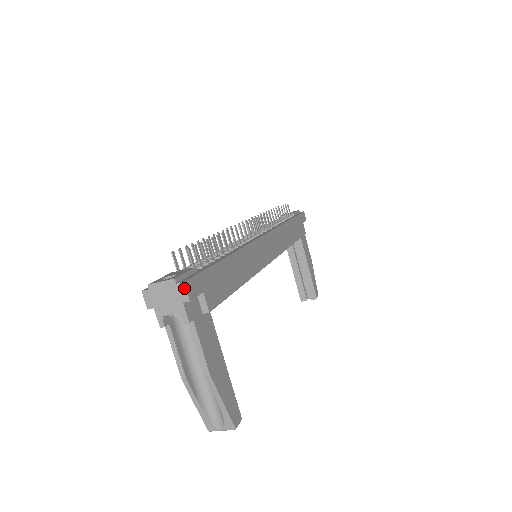
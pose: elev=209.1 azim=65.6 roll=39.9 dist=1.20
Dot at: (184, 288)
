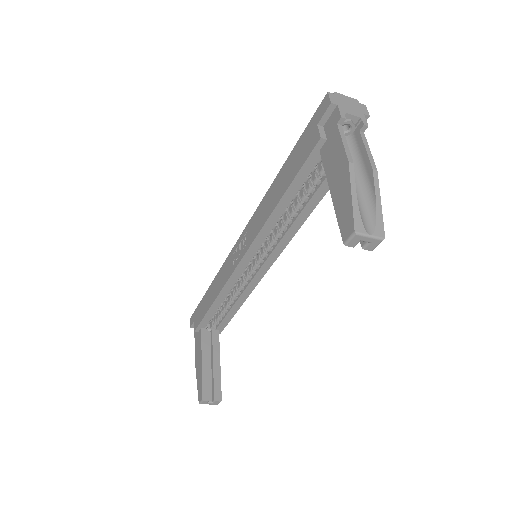
Dot at: (365, 108)
